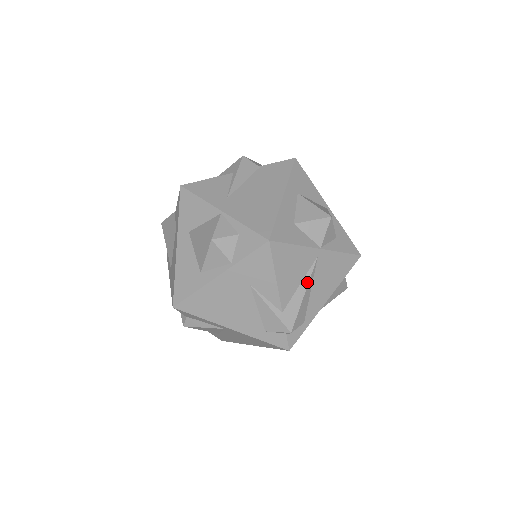
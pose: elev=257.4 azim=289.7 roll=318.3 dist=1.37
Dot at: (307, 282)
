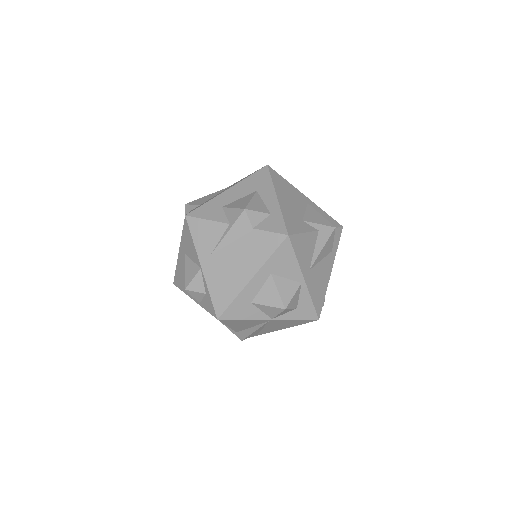
Dot at: (258, 328)
